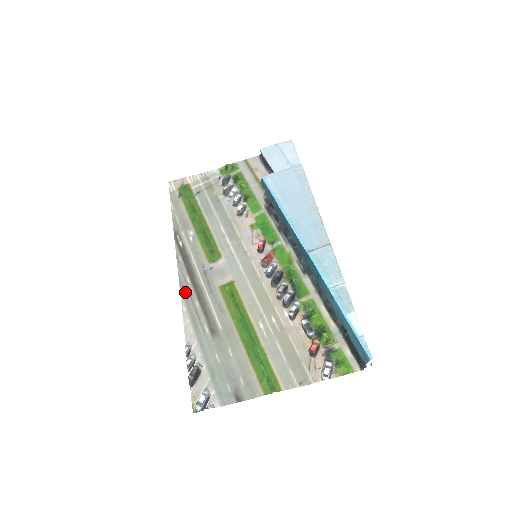
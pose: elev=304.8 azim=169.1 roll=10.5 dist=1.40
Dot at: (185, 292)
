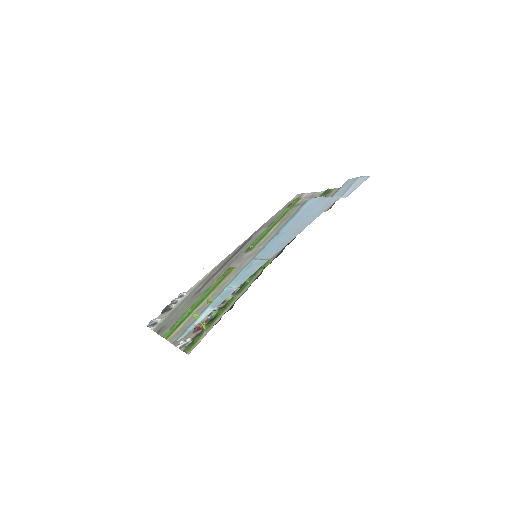
Dot at: (220, 264)
